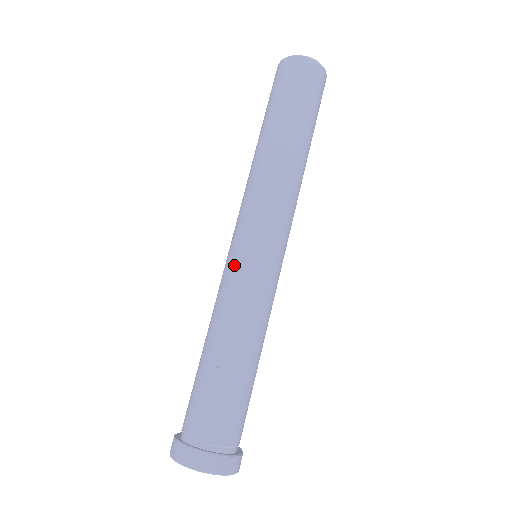
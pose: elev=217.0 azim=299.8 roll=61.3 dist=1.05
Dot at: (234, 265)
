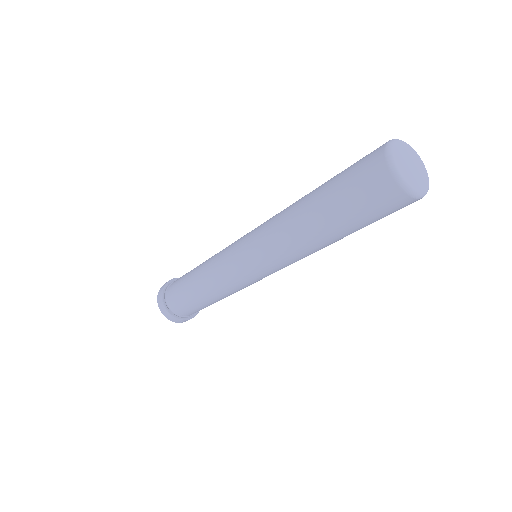
Dot at: (230, 267)
